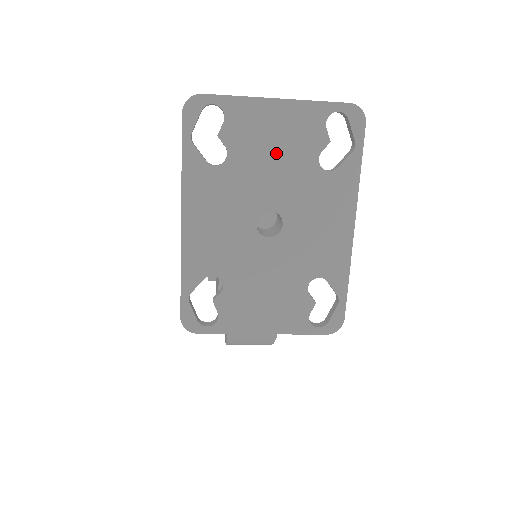
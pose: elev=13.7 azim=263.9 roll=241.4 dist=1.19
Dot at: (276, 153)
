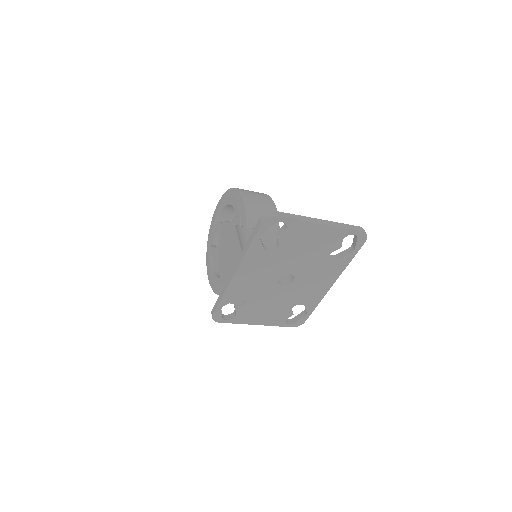
Dot at: (307, 249)
